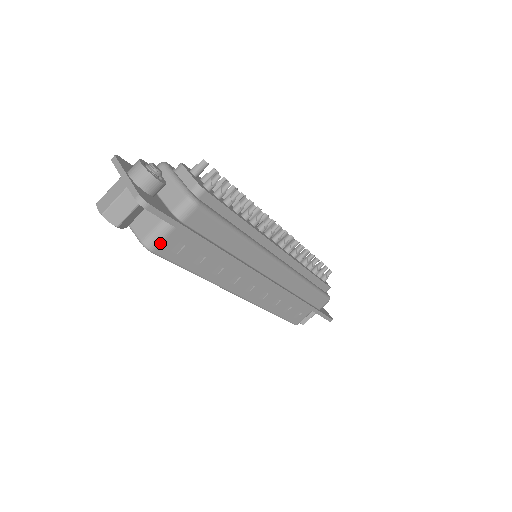
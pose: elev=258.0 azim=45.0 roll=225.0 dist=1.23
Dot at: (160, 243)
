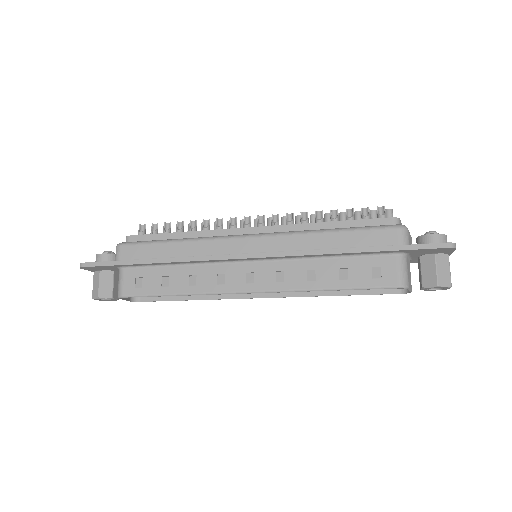
Dot at: (123, 287)
